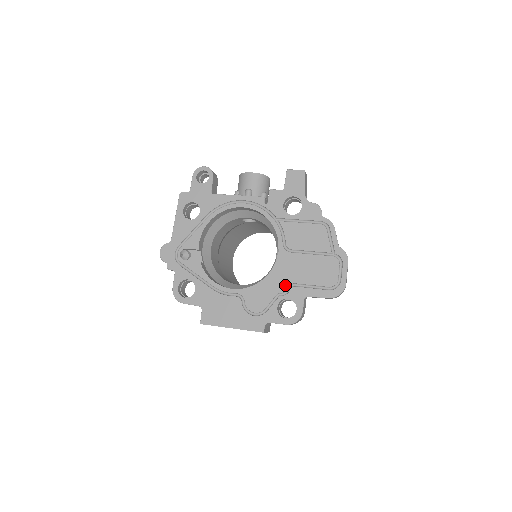
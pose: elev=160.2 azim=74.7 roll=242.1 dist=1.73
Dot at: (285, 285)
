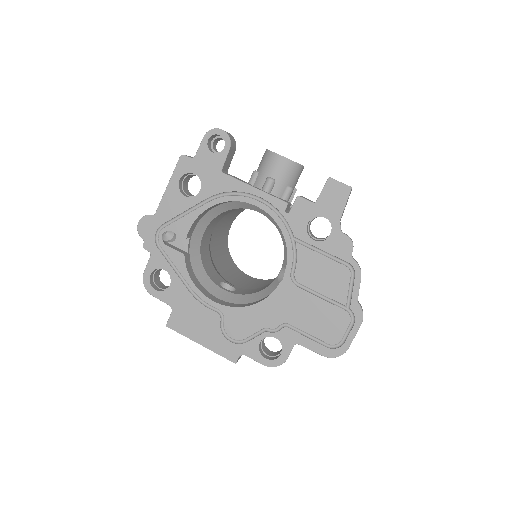
Dot at: (277, 321)
